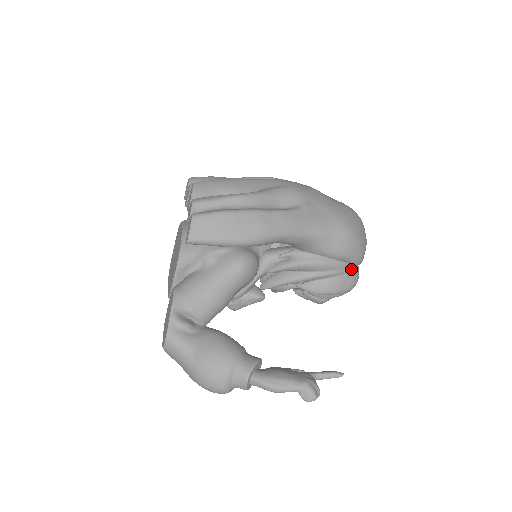
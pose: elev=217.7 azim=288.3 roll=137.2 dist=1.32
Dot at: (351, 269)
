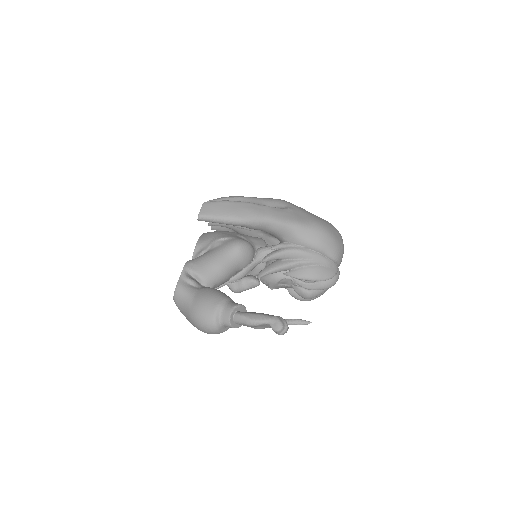
Dot at: (328, 262)
